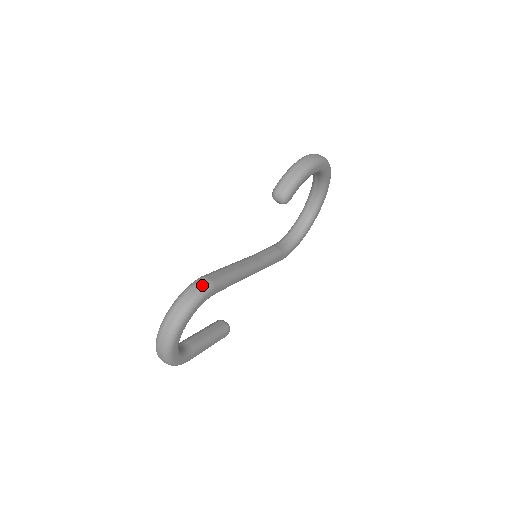
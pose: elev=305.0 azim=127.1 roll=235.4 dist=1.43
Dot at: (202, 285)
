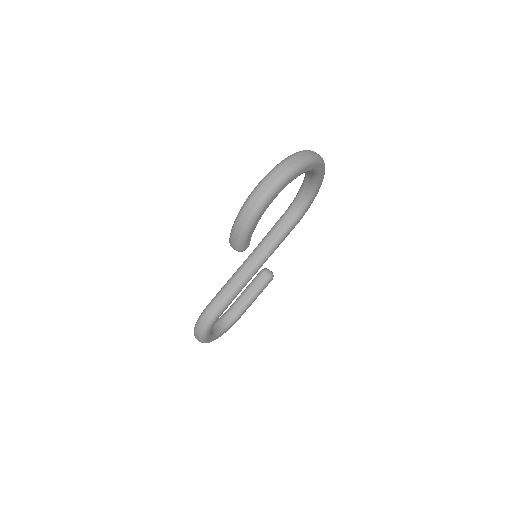
Dot at: (205, 321)
